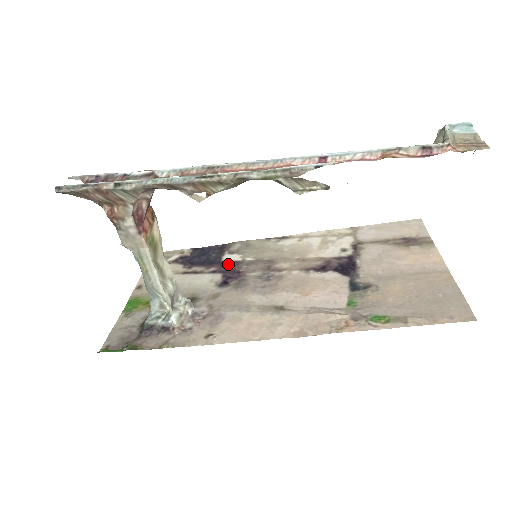
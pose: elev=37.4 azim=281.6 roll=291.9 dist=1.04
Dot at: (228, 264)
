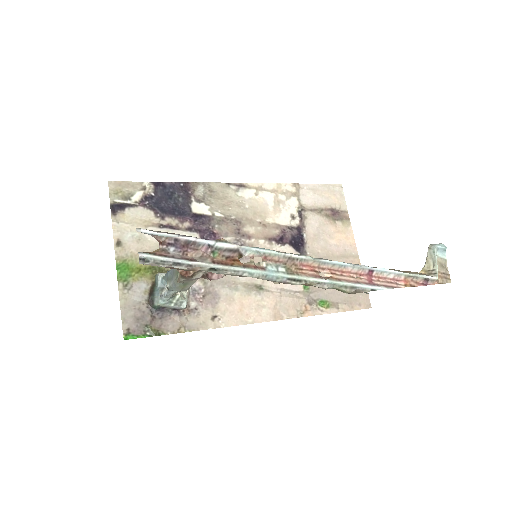
Dot at: (200, 219)
